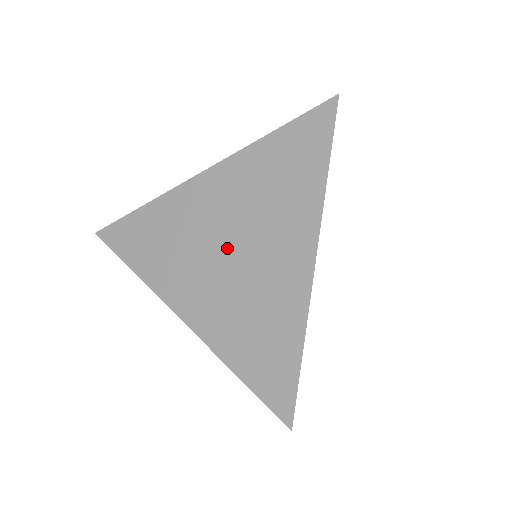
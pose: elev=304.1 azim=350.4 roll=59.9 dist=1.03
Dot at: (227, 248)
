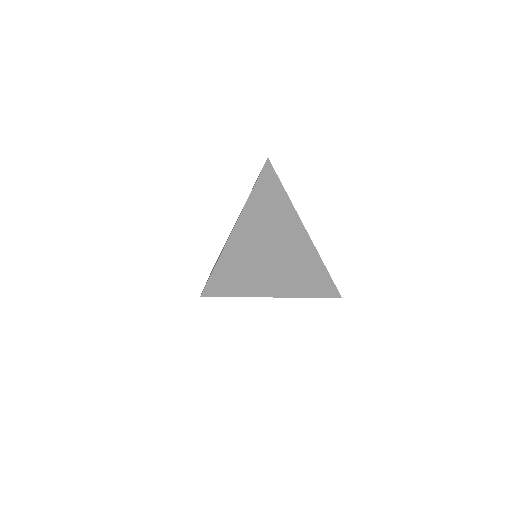
Dot at: occluded
